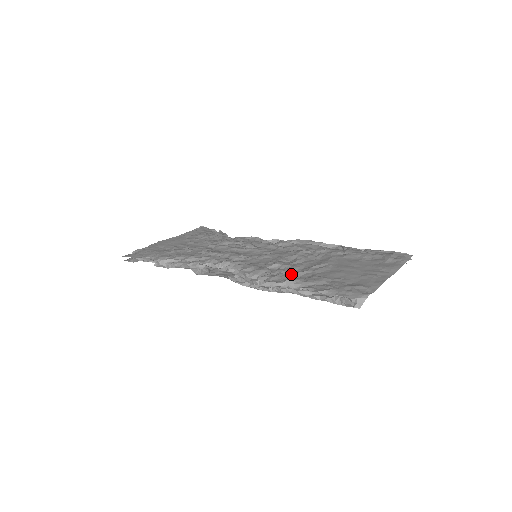
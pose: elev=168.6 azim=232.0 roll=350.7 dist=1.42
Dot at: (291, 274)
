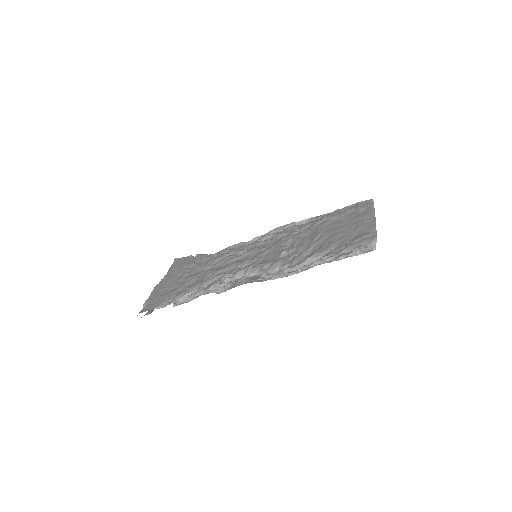
Dot at: (305, 253)
